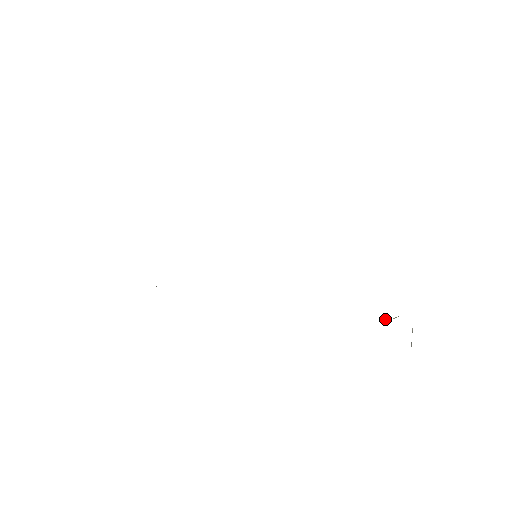
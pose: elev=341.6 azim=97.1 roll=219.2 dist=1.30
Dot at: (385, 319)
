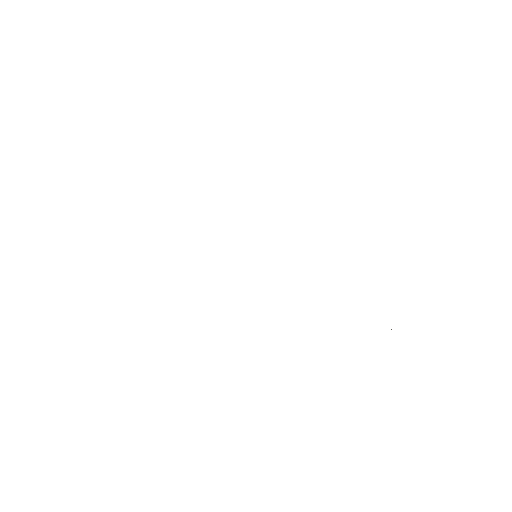
Dot at: occluded
